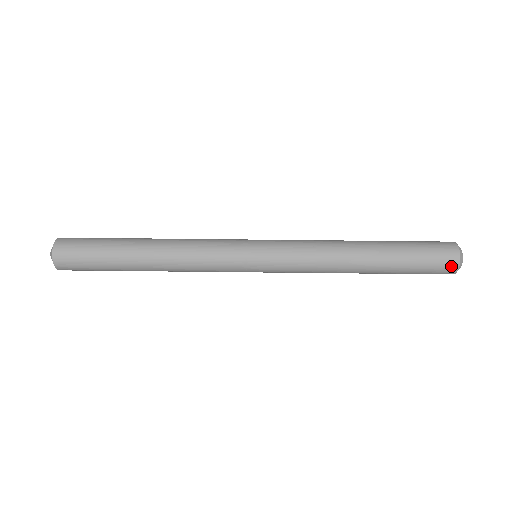
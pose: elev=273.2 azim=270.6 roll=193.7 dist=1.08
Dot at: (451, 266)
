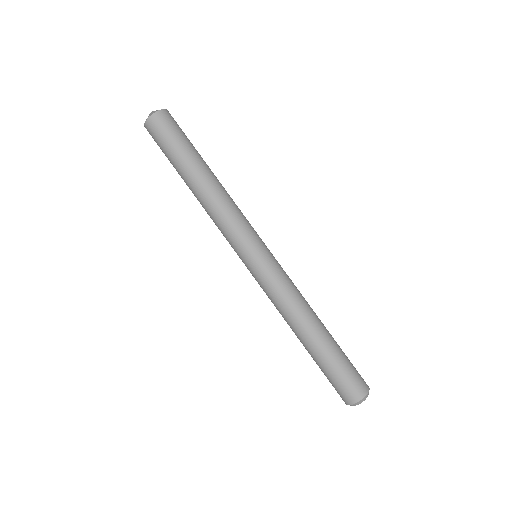
Dot at: (343, 399)
